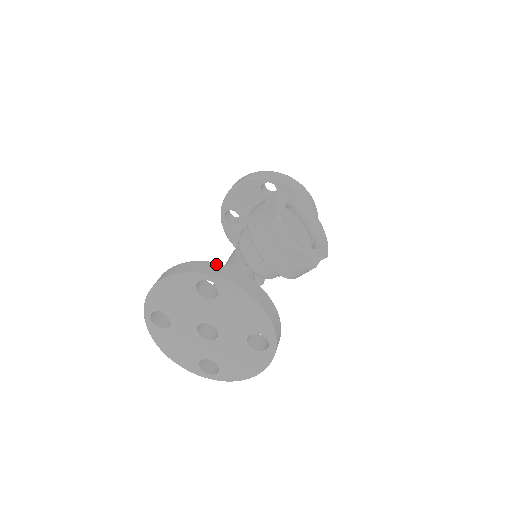
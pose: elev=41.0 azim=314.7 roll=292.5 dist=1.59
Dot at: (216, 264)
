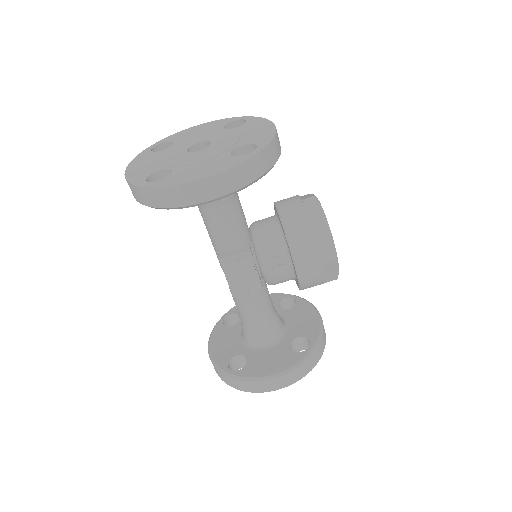
Dot at: occluded
